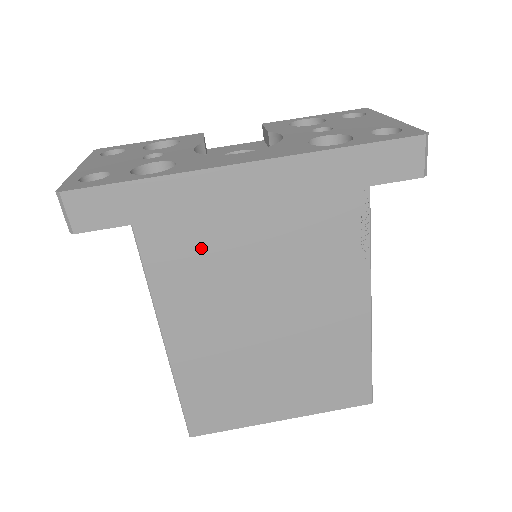
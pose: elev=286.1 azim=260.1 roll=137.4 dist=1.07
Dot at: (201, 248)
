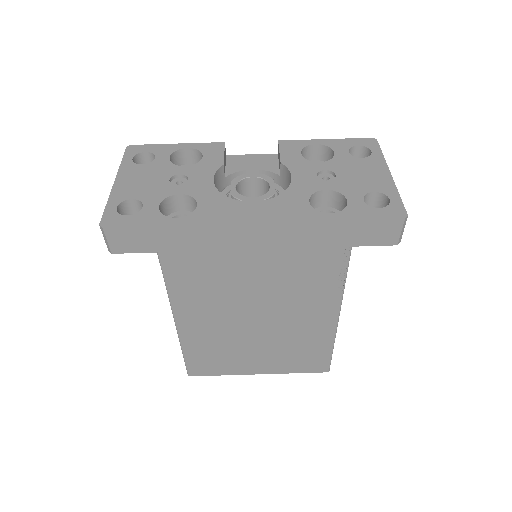
Dot at: (210, 271)
